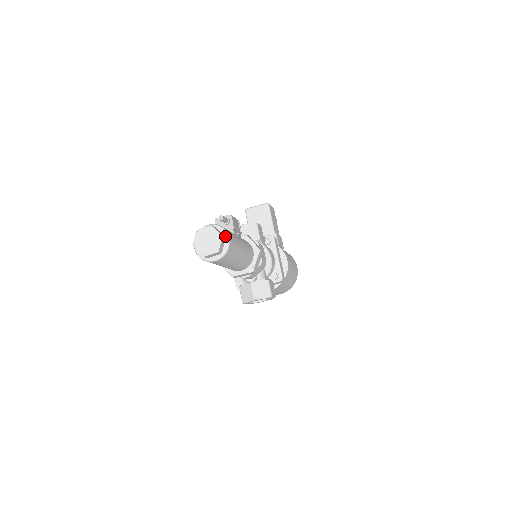
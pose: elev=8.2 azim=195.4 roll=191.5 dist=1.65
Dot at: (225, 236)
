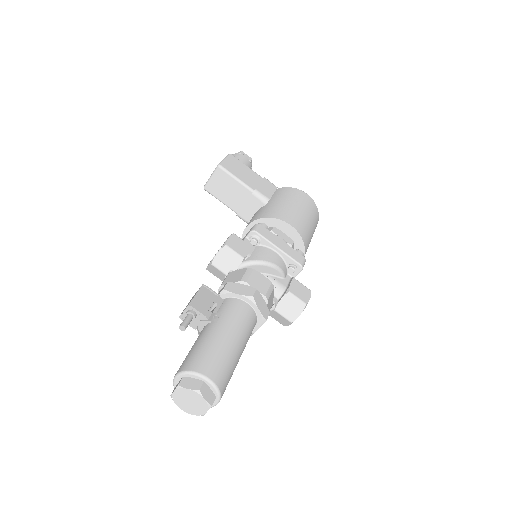
Dot at: (202, 380)
